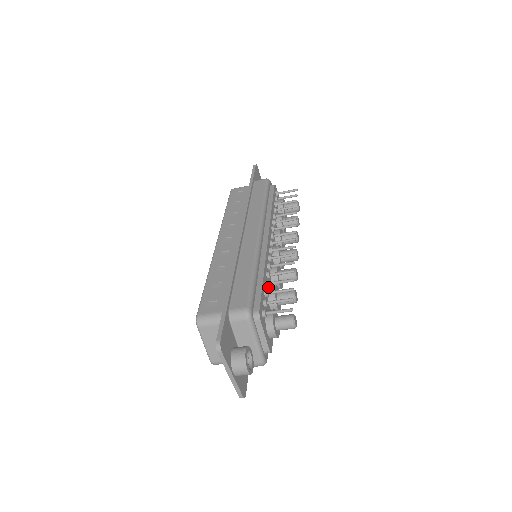
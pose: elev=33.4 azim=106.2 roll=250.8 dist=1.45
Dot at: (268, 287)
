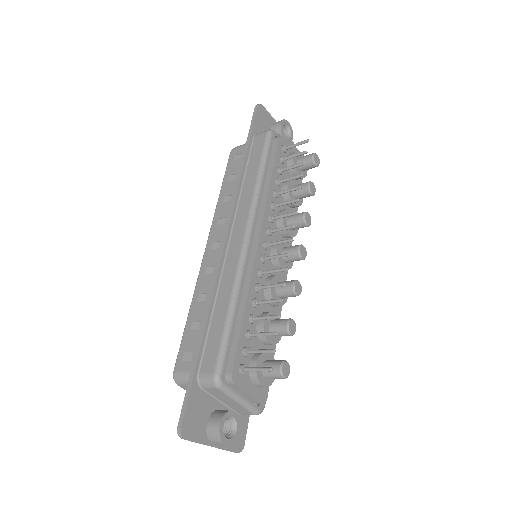
Dot at: (254, 322)
